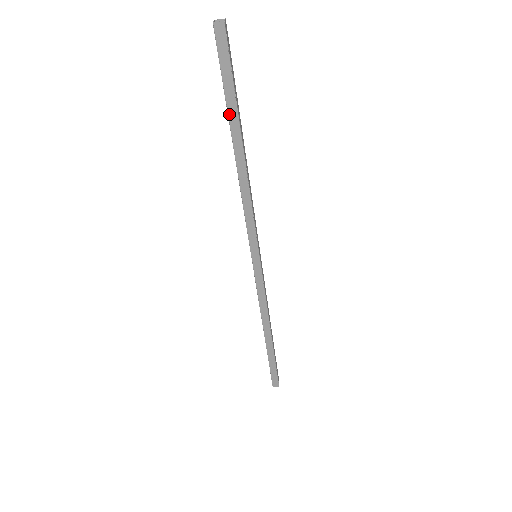
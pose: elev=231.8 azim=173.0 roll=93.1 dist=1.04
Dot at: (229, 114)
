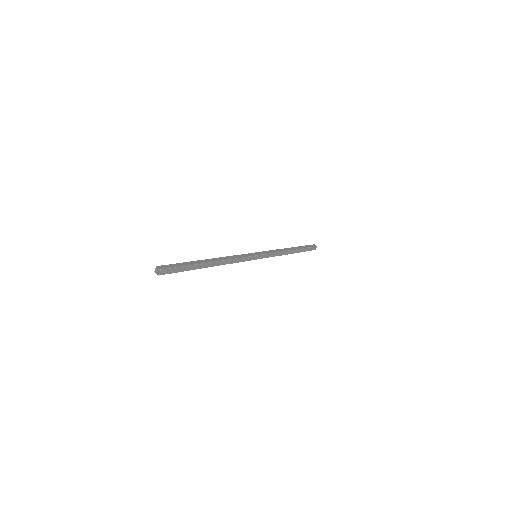
Dot at: occluded
